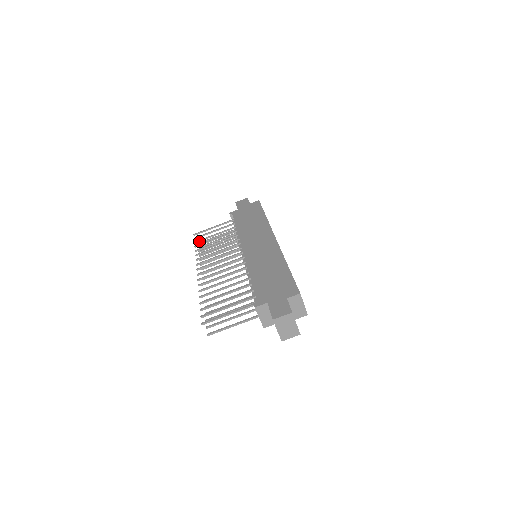
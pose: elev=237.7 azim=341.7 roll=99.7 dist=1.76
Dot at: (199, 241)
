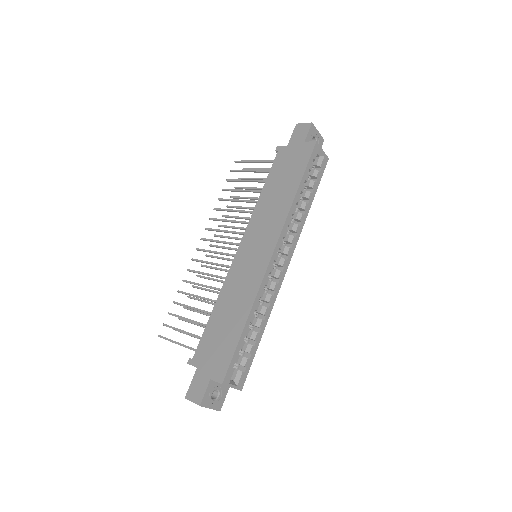
Dot at: (231, 181)
